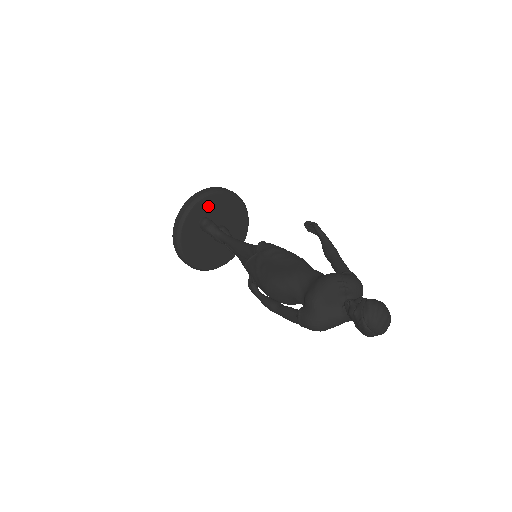
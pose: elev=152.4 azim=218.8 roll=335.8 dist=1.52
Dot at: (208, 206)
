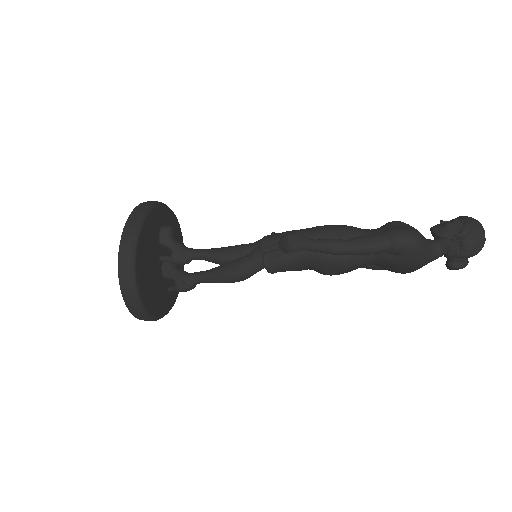
Dot at: (171, 224)
